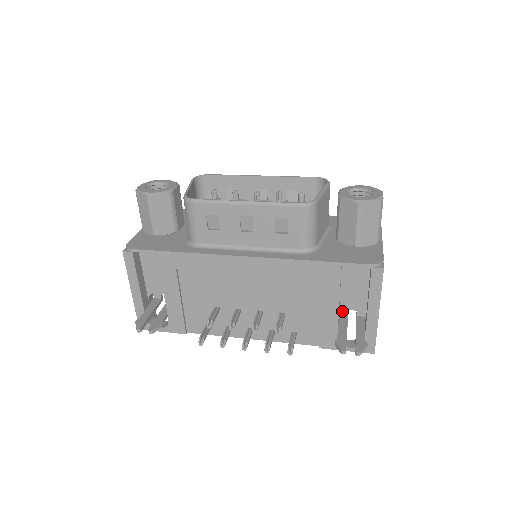
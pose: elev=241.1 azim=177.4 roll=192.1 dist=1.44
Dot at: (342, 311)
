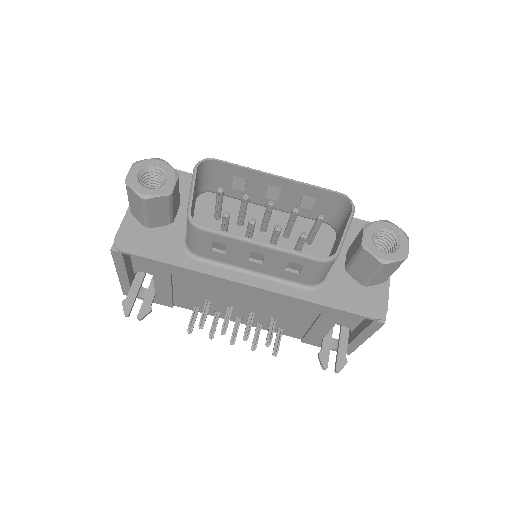
Dot at: occluded
